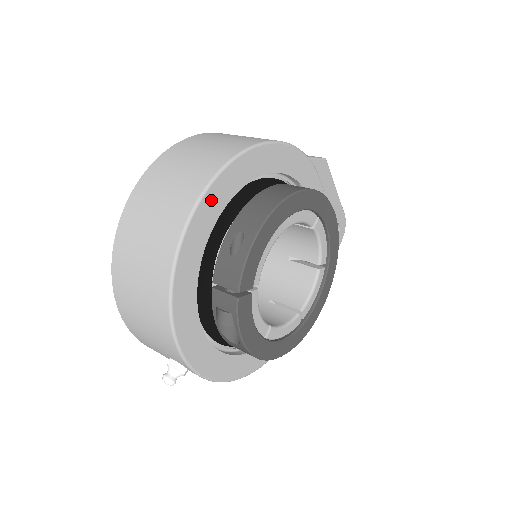
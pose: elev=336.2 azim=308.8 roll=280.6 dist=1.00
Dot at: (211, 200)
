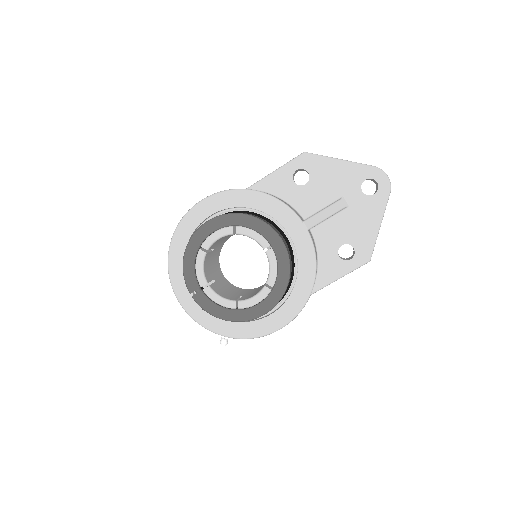
Dot at: (174, 255)
